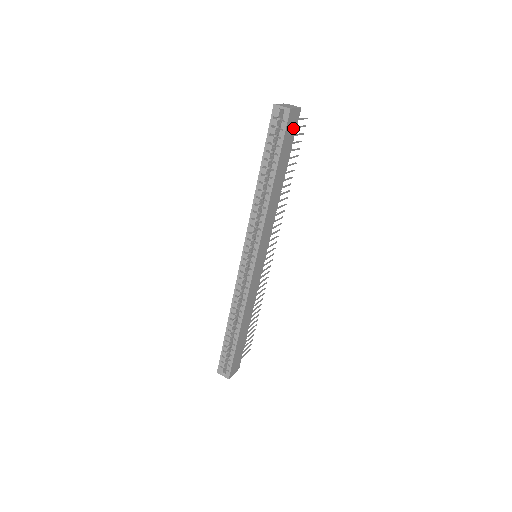
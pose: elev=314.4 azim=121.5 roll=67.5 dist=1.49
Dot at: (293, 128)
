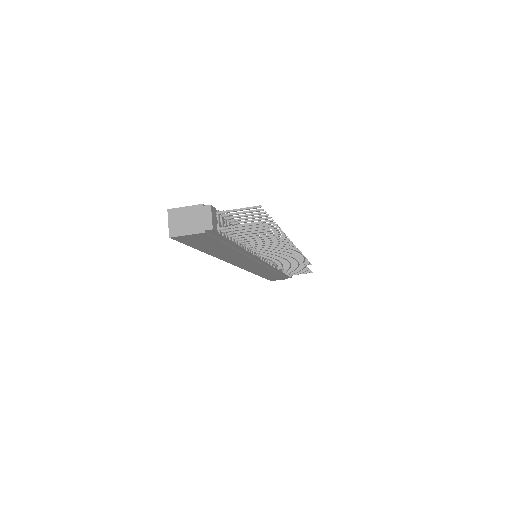
Dot at: (206, 238)
